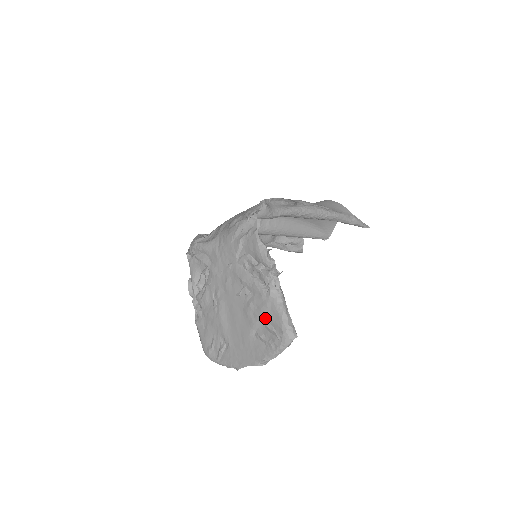
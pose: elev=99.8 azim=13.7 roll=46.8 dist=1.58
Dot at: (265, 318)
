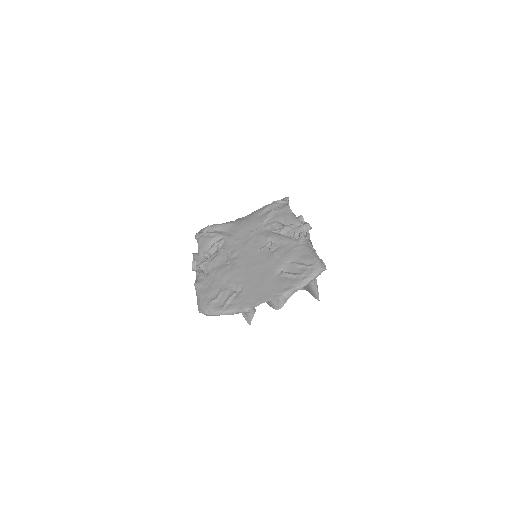
Dot at: (294, 258)
